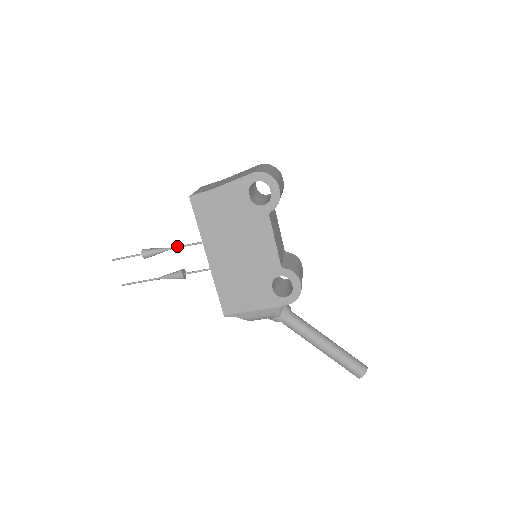
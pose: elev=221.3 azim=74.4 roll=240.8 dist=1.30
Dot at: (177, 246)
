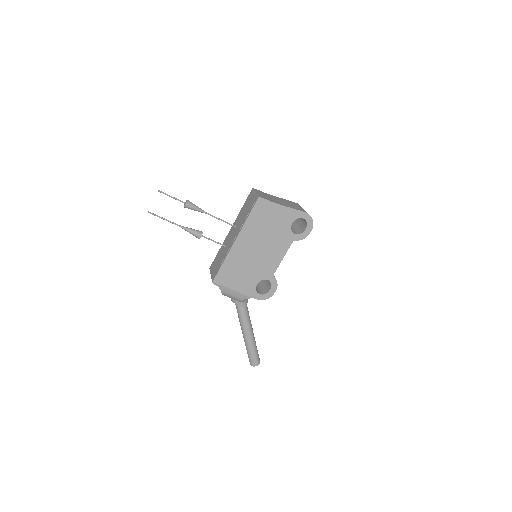
Dot at: occluded
